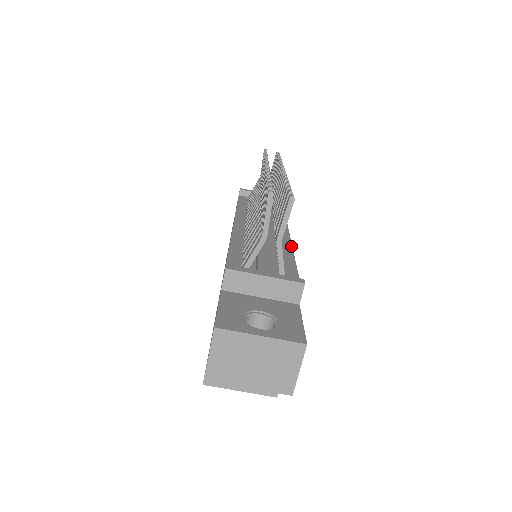
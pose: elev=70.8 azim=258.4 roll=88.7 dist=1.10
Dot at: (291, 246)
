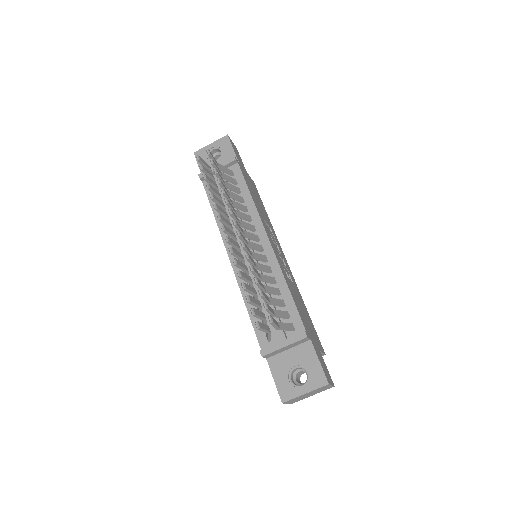
Dot at: (277, 263)
